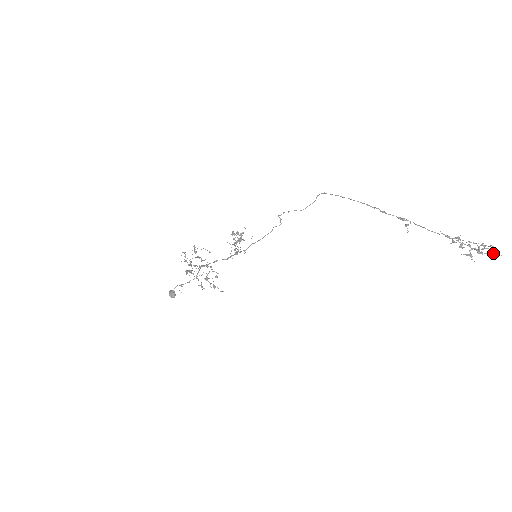
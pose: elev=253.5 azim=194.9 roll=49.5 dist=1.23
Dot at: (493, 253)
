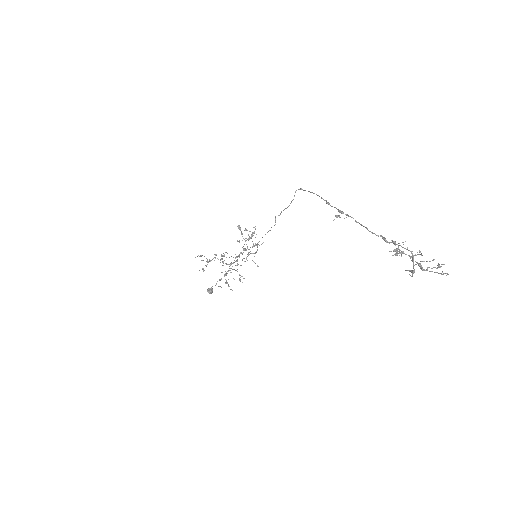
Dot at: occluded
